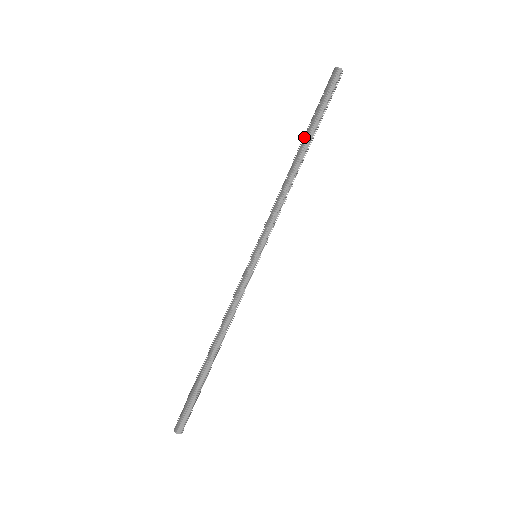
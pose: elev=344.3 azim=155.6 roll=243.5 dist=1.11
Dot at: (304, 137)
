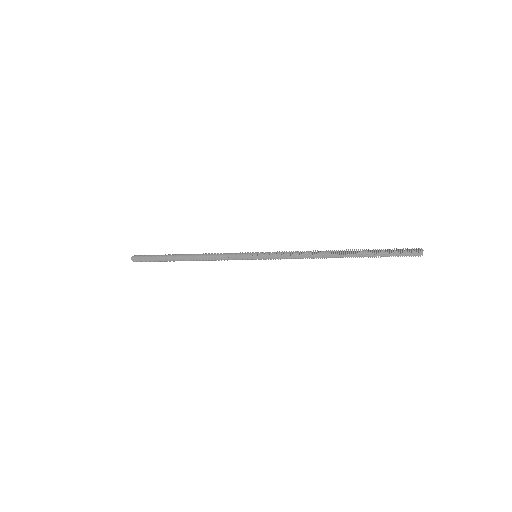
Dot at: (354, 250)
